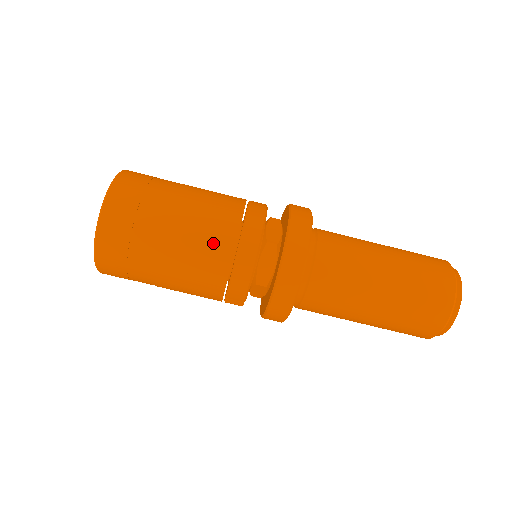
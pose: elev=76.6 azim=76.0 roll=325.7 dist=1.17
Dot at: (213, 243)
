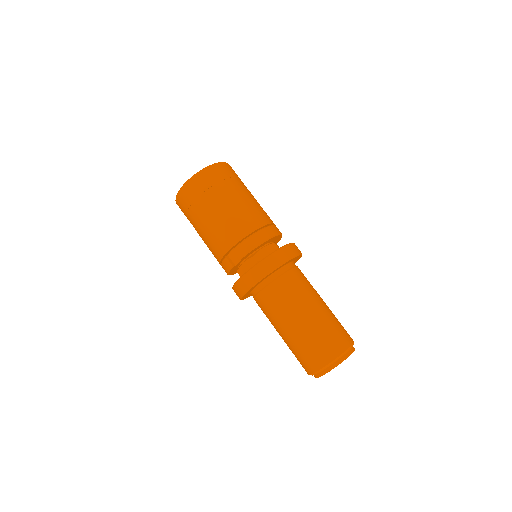
Dot at: (253, 216)
